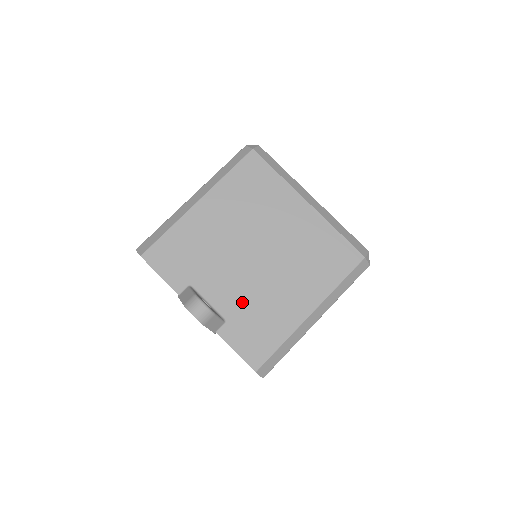
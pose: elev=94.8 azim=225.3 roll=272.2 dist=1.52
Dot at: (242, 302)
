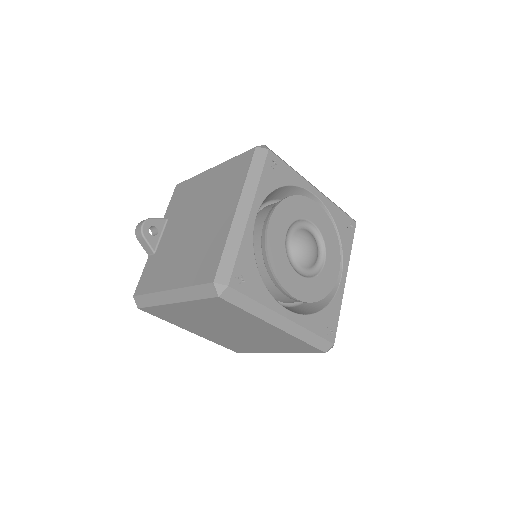
Dot at: (166, 249)
